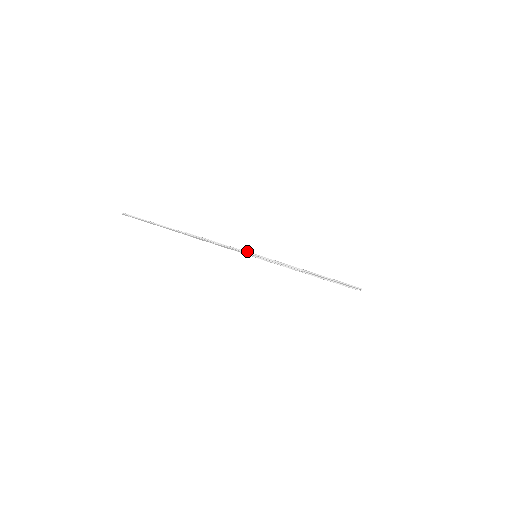
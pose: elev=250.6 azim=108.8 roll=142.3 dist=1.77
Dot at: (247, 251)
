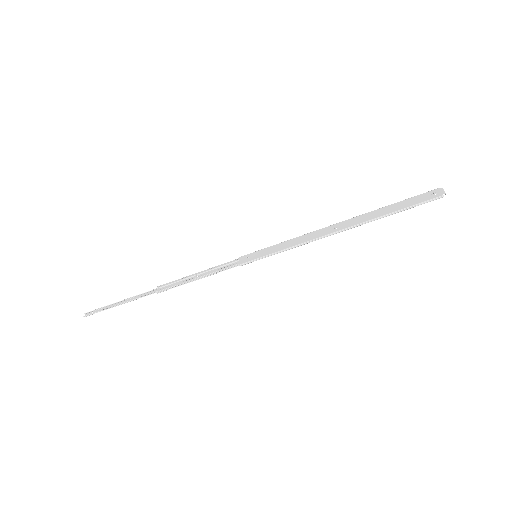
Dot at: (241, 264)
